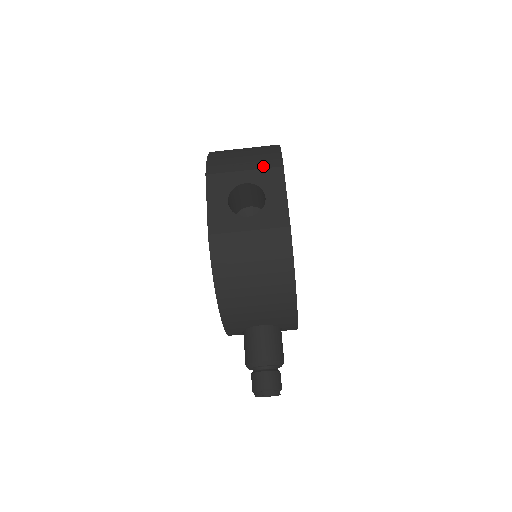
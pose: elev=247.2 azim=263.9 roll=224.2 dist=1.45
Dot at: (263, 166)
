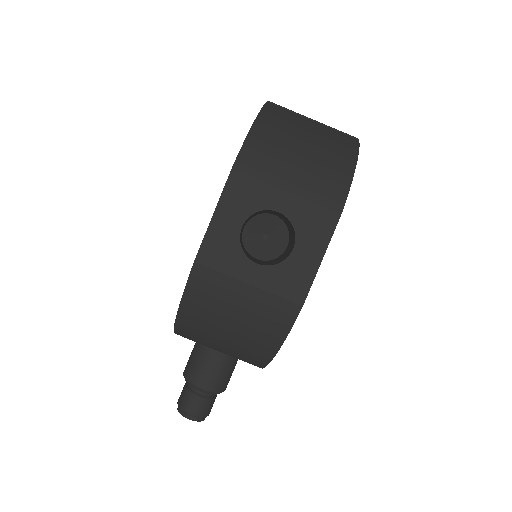
Dot at: (315, 198)
